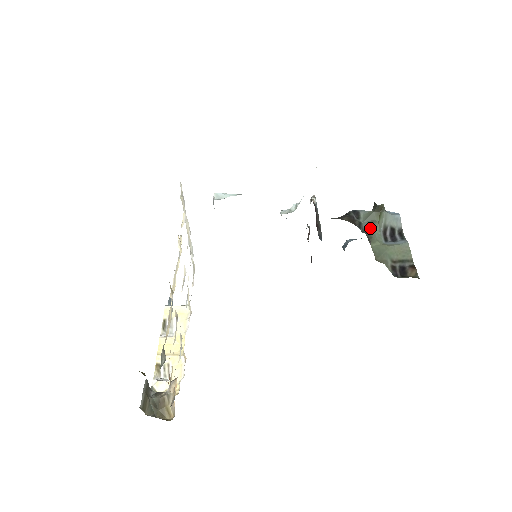
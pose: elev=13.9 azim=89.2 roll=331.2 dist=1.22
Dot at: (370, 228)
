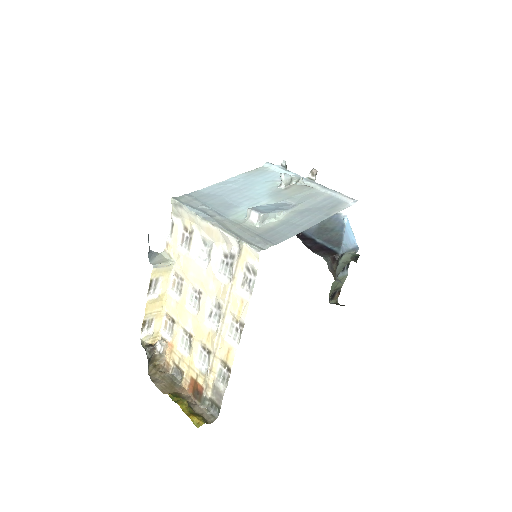
Dot at: (340, 270)
